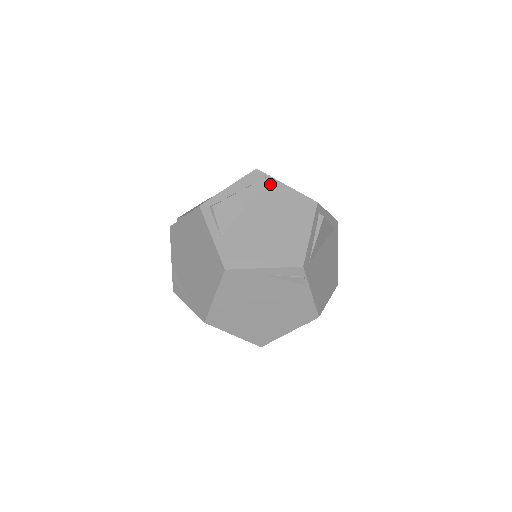
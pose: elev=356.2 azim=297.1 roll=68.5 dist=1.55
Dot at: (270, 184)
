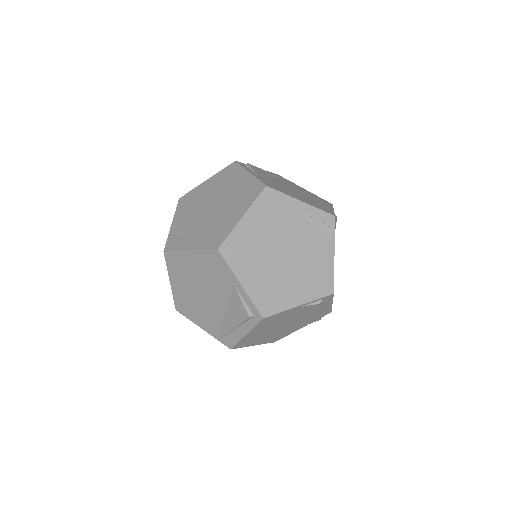
Dot at: (292, 183)
